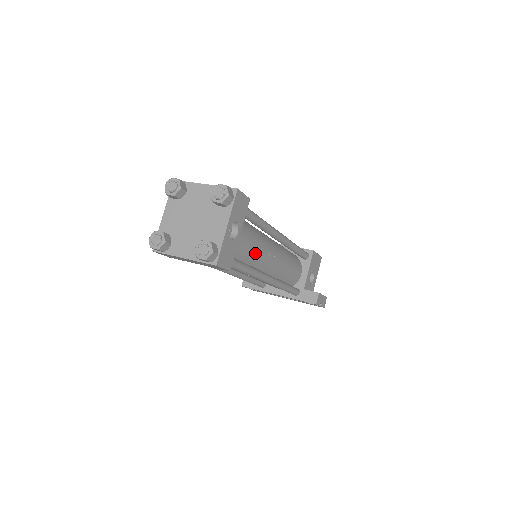
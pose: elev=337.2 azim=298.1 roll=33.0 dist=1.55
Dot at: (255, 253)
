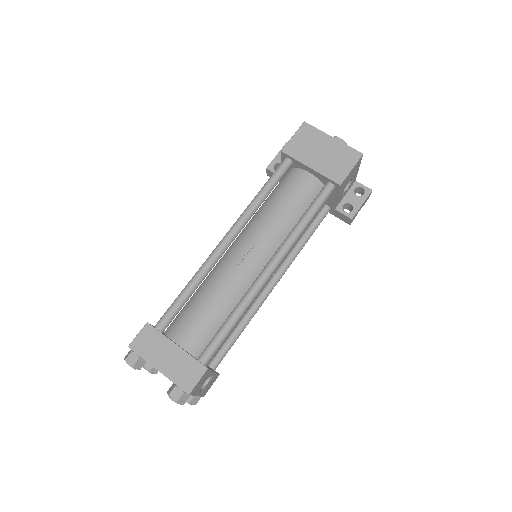
Dot at: occluded
